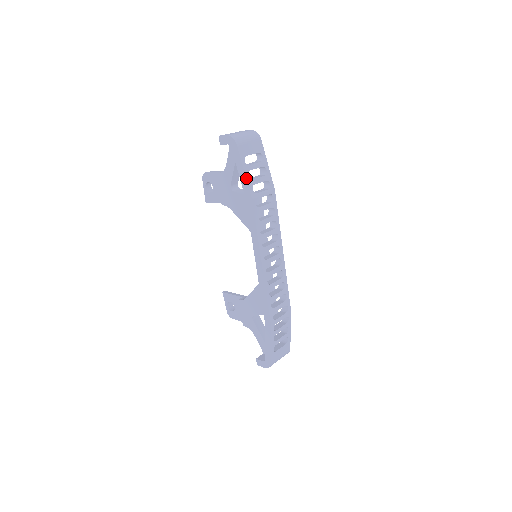
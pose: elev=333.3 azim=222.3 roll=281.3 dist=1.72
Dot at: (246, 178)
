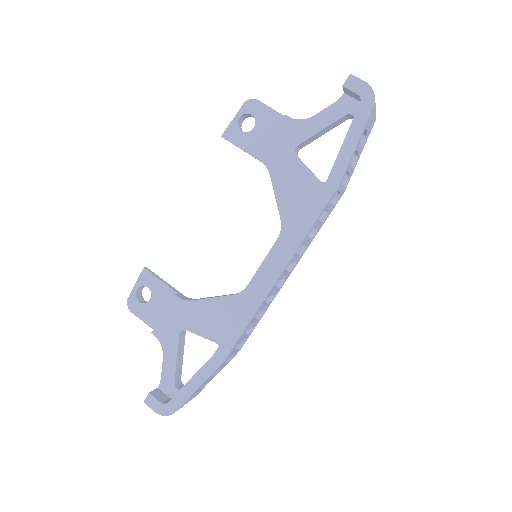
Dot at: (352, 155)
